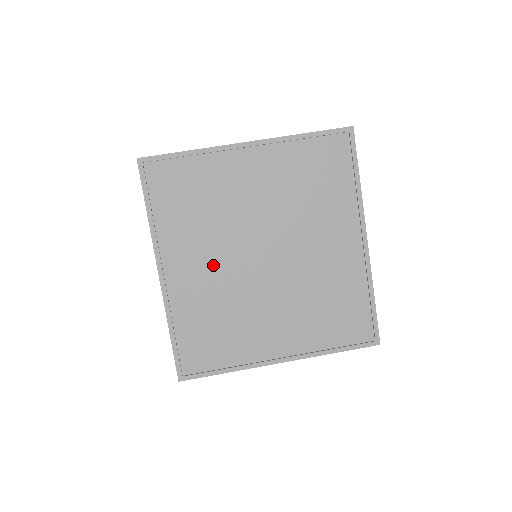
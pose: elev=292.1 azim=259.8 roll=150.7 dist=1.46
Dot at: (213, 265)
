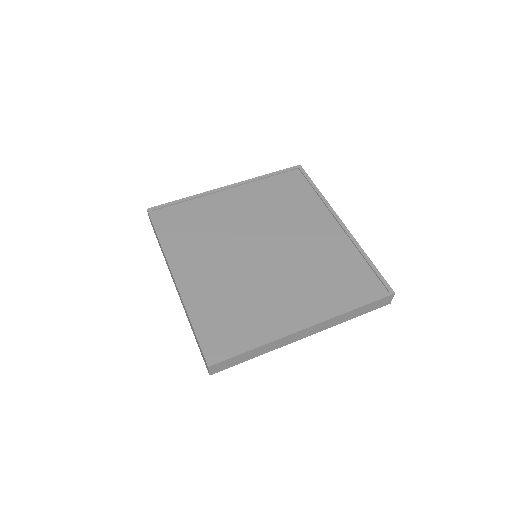
Dot at: (220, 264)
